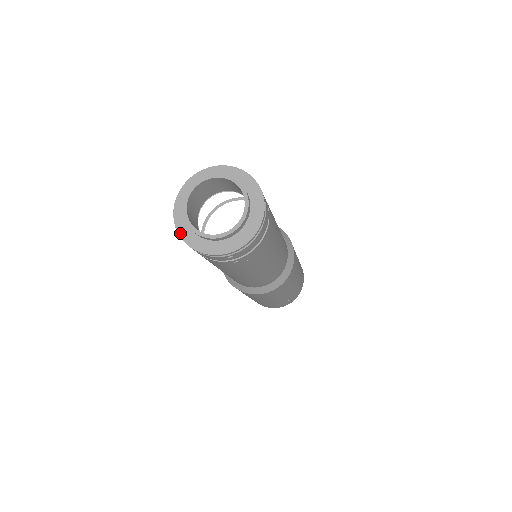
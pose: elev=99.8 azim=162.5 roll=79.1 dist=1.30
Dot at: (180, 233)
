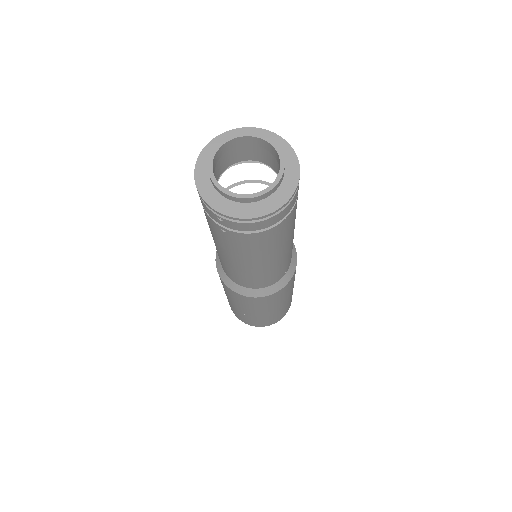
Dot at: (198, 162)
